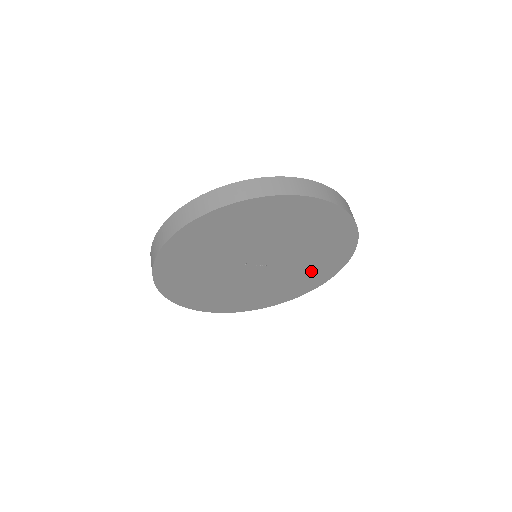
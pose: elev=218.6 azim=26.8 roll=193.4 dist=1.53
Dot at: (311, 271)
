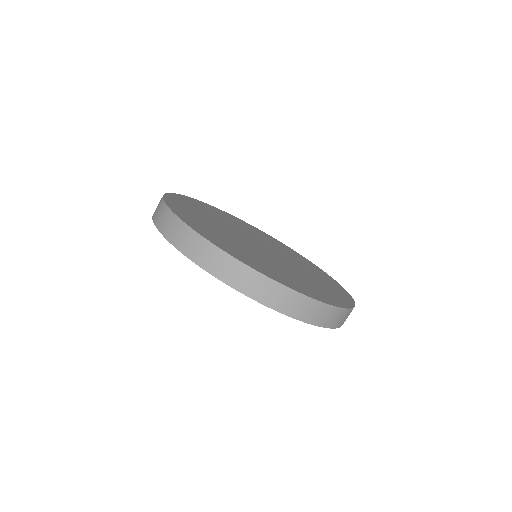
Dot at: occluded
